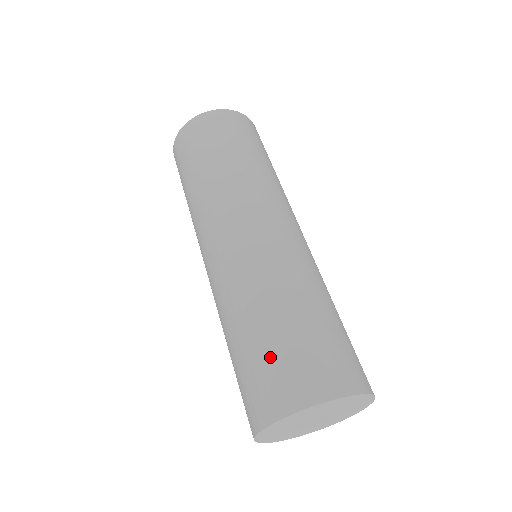
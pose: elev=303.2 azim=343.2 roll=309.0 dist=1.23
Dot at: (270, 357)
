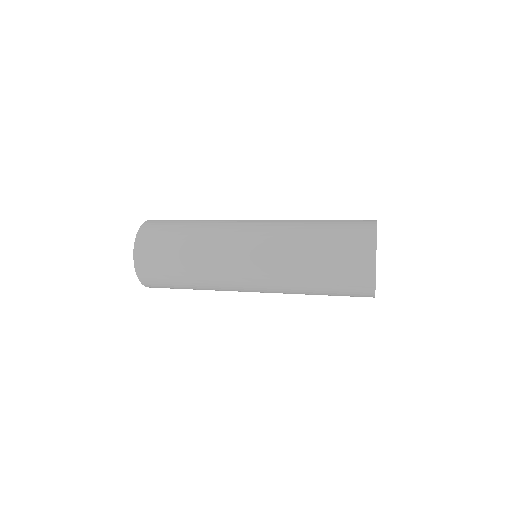
Dot at: (340, 234)
